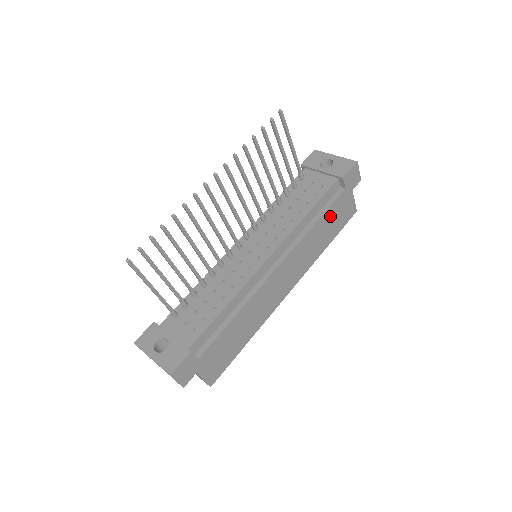
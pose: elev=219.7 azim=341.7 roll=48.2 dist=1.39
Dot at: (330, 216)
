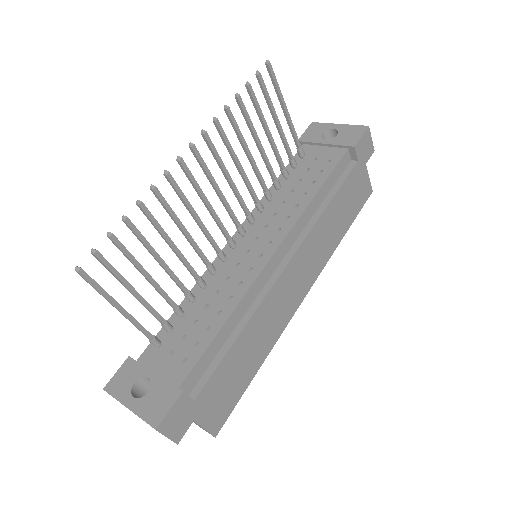
Dot at: (343, 197)
